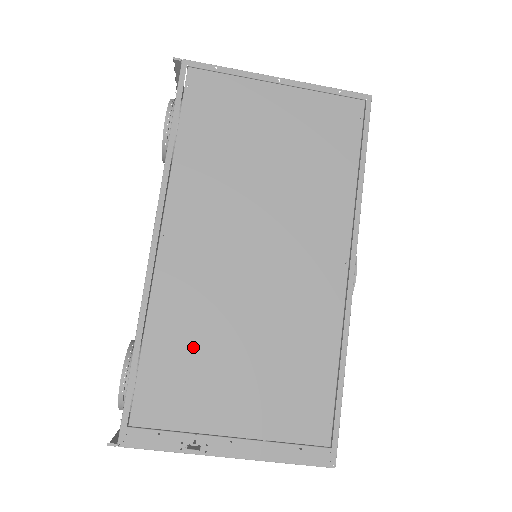
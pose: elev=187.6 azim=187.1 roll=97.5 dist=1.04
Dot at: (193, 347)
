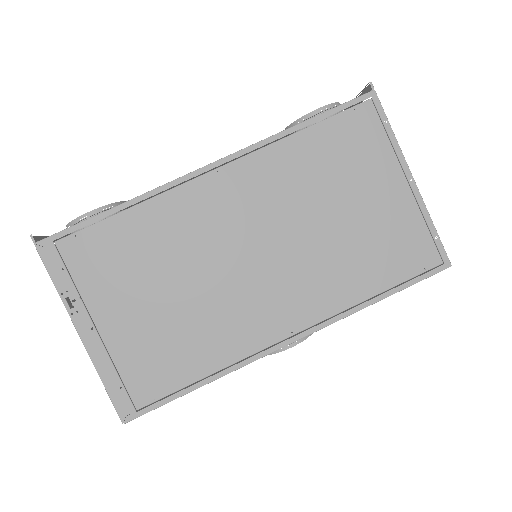
Dot at: (145, 252)
